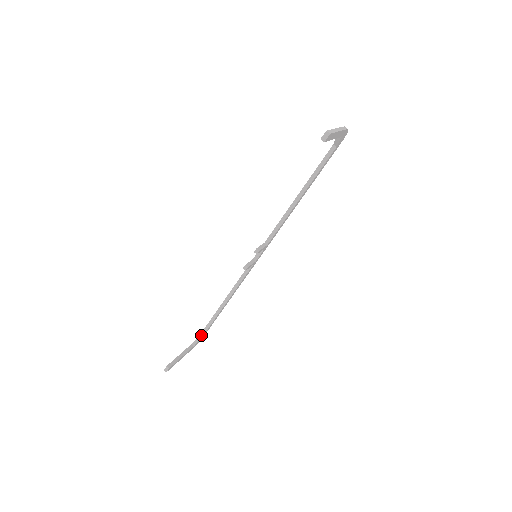
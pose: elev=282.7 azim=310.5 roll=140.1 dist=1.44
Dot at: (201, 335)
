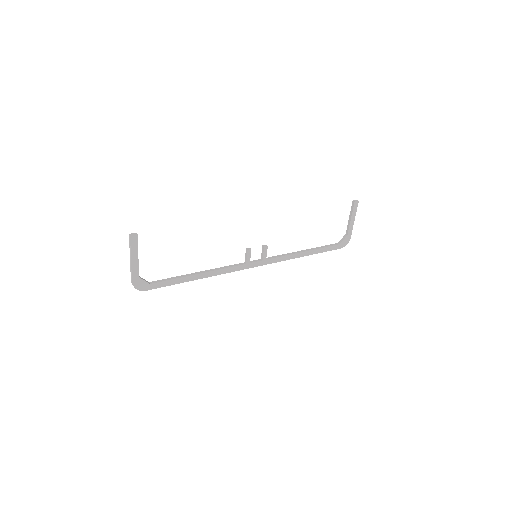
Dot at: (148, 282)
